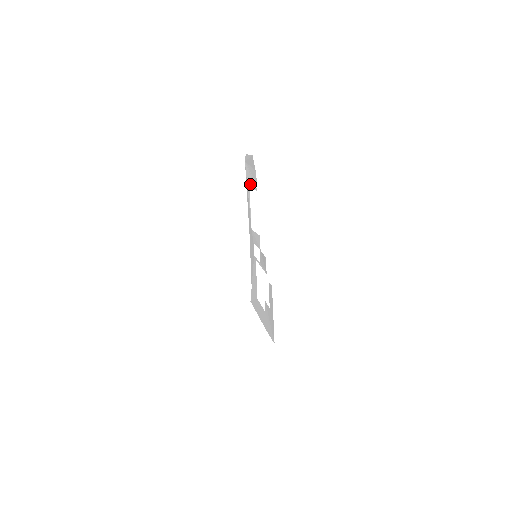
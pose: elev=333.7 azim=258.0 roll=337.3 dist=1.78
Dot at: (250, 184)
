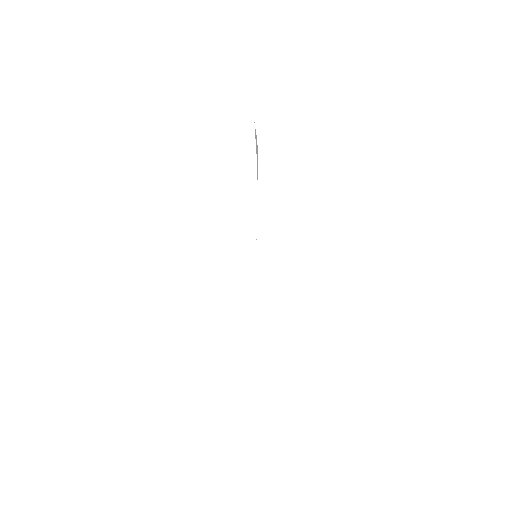
Dot at: (257, 174)
